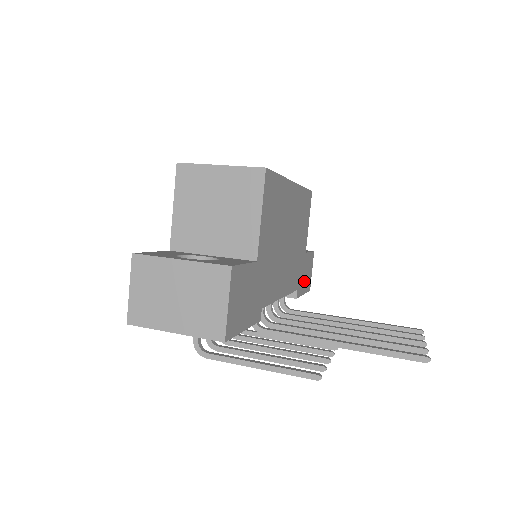
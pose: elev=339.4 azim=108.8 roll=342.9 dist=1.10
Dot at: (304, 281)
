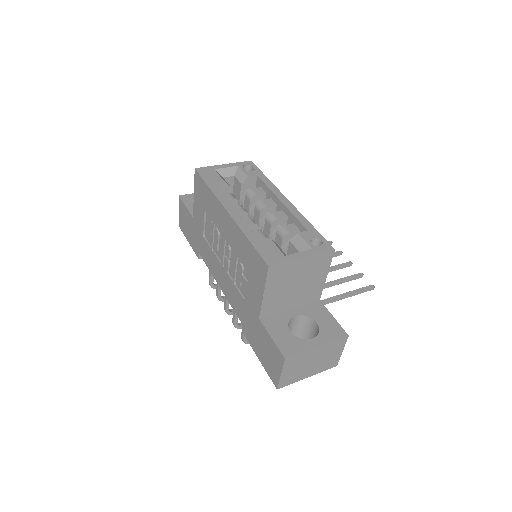
Dot at: occluded
